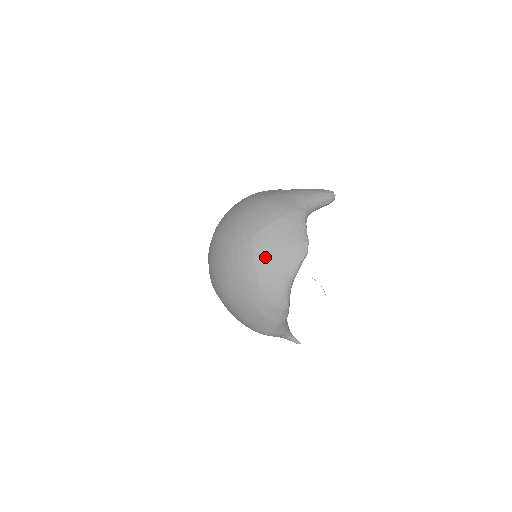
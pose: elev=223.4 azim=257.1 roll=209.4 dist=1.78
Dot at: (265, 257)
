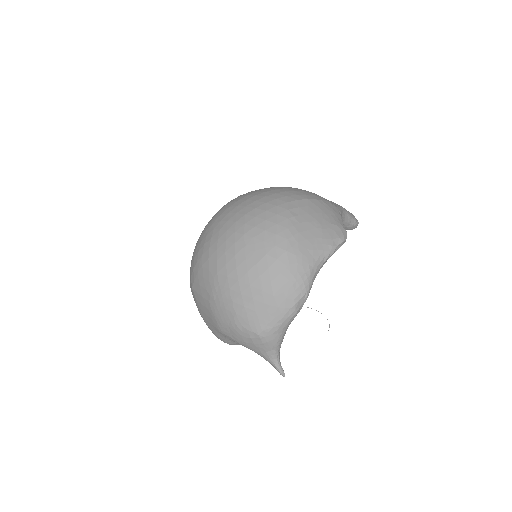
Dot at: (301, 224)
